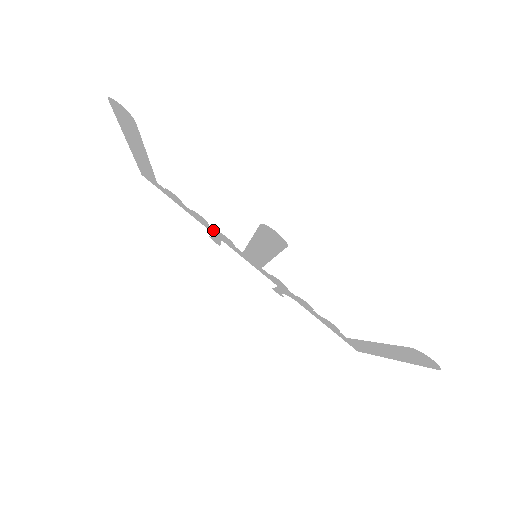
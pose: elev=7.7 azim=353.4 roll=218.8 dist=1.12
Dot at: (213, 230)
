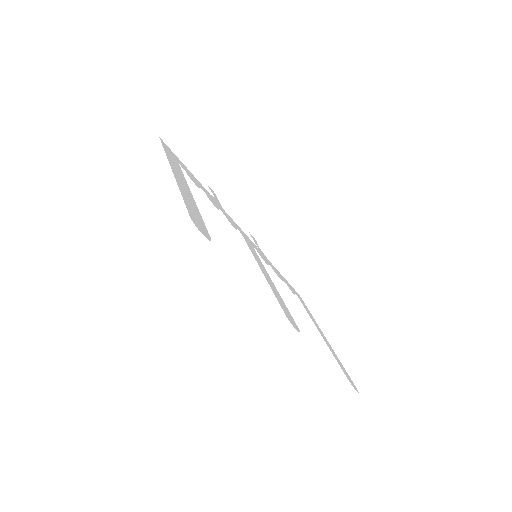
Dot at: (220, 208)
